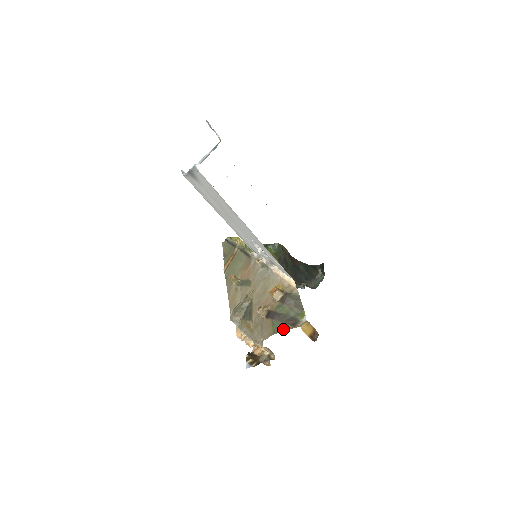
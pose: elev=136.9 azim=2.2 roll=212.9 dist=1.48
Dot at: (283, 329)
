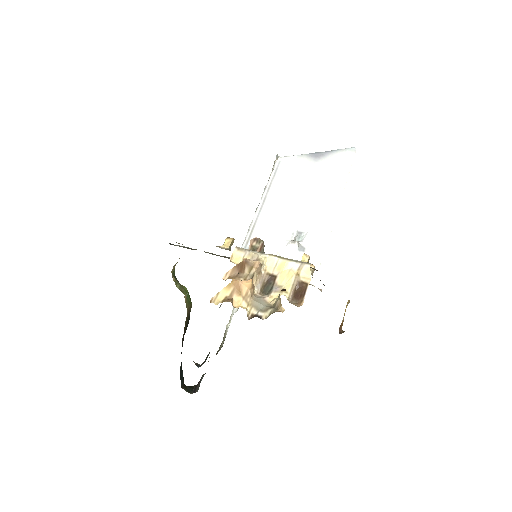
Dot at: occluded
